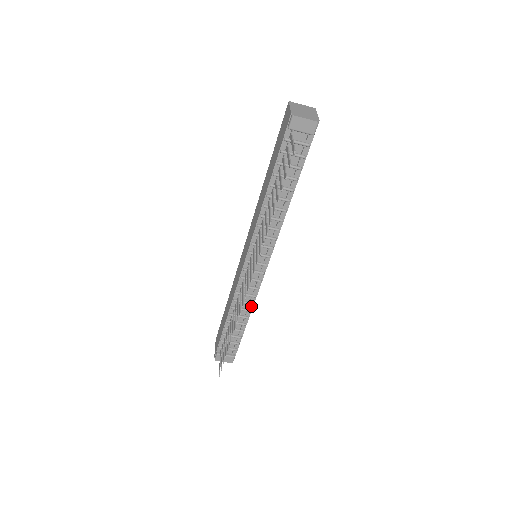
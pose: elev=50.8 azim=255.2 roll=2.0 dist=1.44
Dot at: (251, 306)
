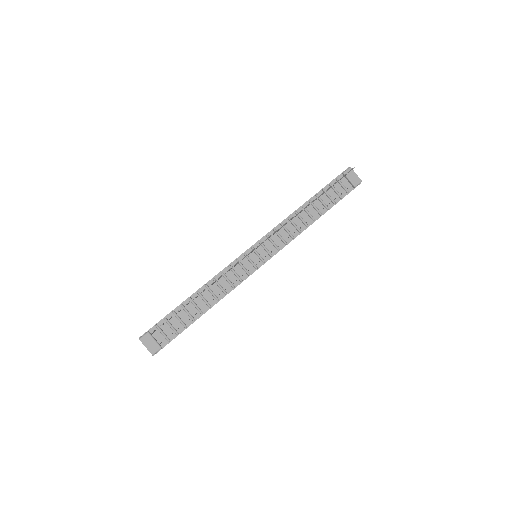
Dot at: (222, 296)
